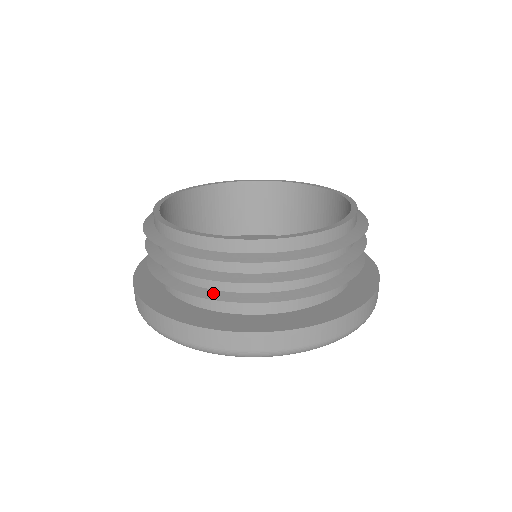
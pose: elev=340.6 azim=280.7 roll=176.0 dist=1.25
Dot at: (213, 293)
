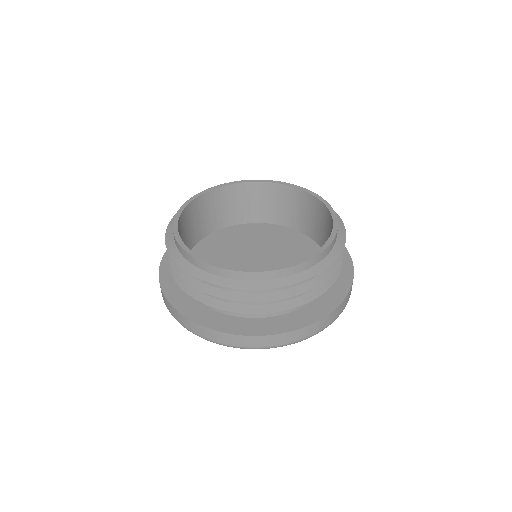
Dot at: (246, 308)
